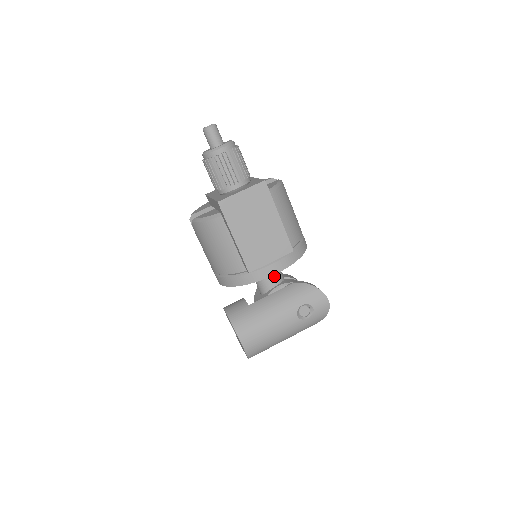
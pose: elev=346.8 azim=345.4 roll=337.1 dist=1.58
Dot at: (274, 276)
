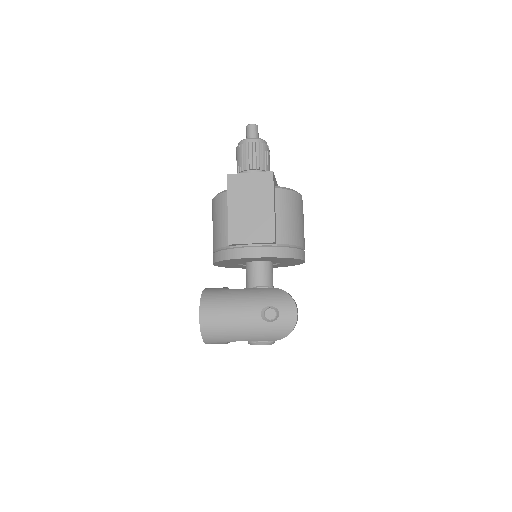
Dot at: (261, 276)
